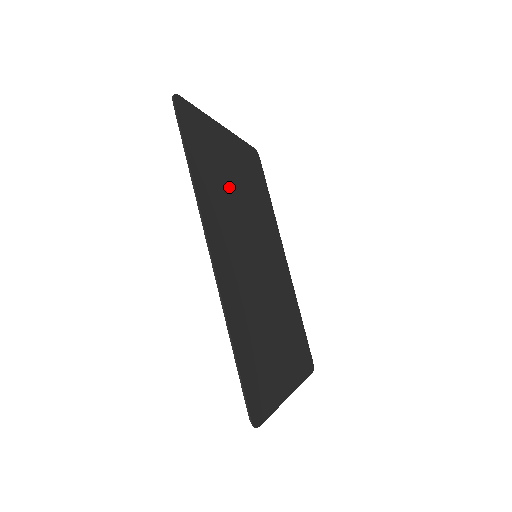
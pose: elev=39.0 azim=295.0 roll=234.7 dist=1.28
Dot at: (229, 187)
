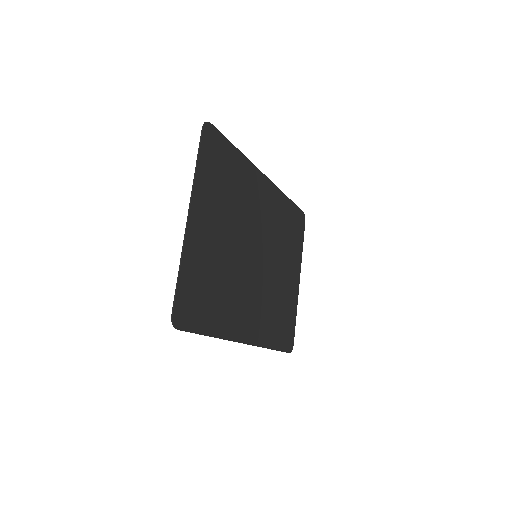
Dot at: (224, 264)
